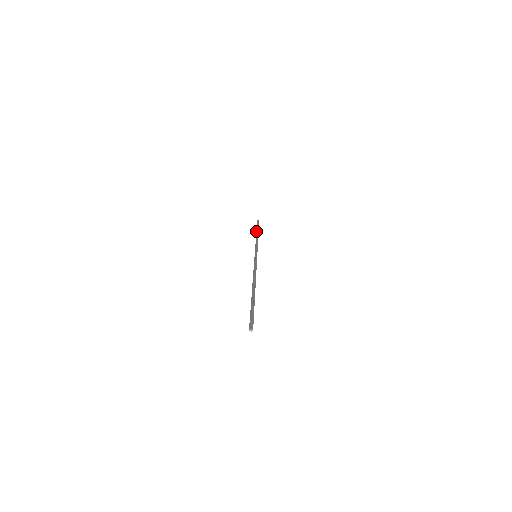
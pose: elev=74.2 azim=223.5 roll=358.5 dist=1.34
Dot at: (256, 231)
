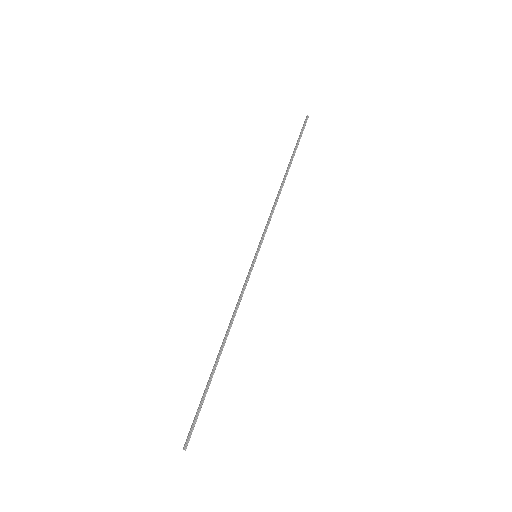
Dot at: occluded
